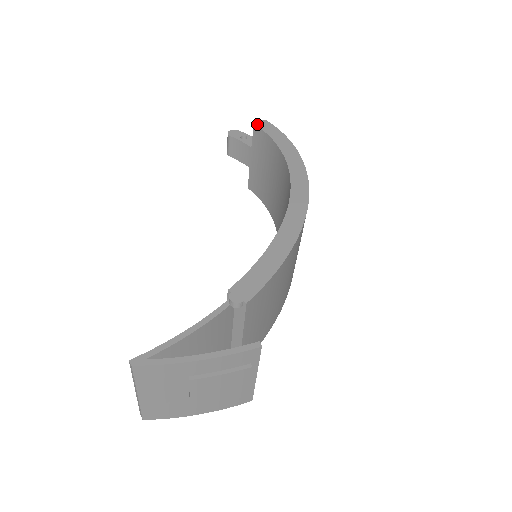
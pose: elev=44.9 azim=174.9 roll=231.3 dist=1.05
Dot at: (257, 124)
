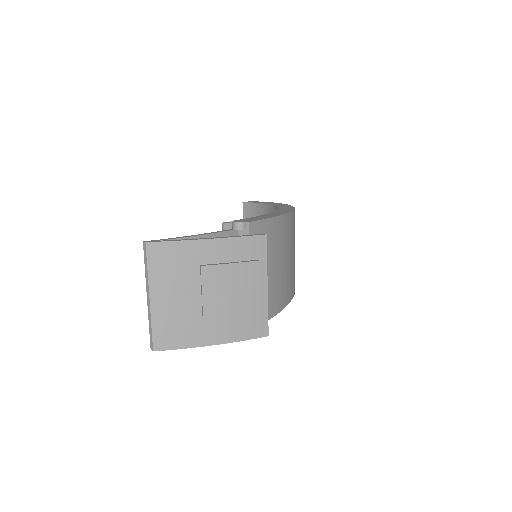
Dot at: (245, 202)
